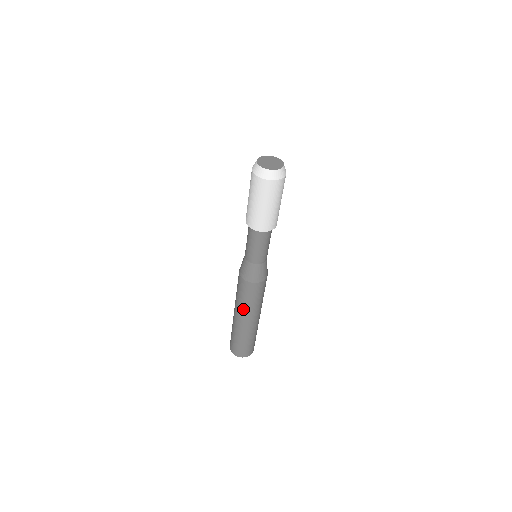
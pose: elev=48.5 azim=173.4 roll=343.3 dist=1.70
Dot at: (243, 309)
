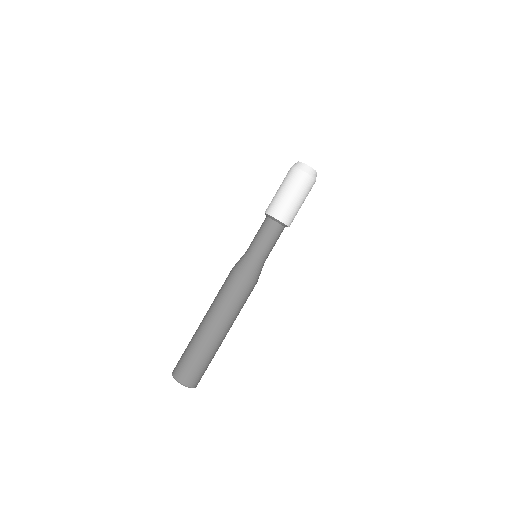
Dot at: (220, 310)
